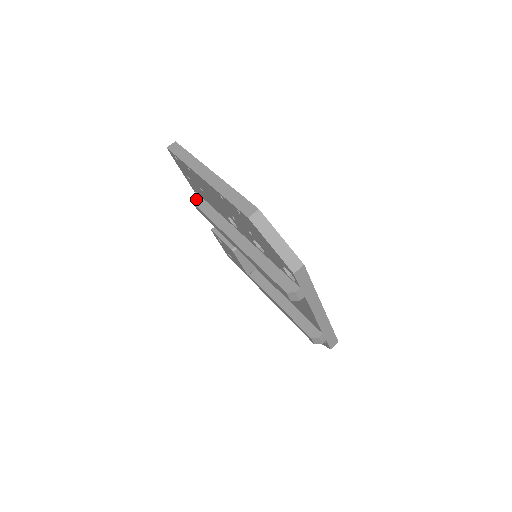
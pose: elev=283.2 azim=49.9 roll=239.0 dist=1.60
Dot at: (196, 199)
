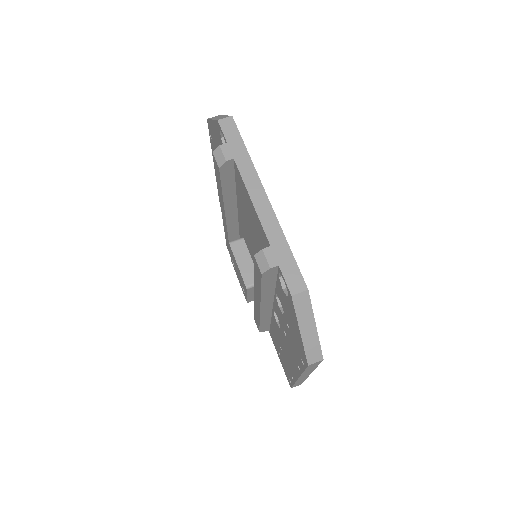
Dot at: occluded
